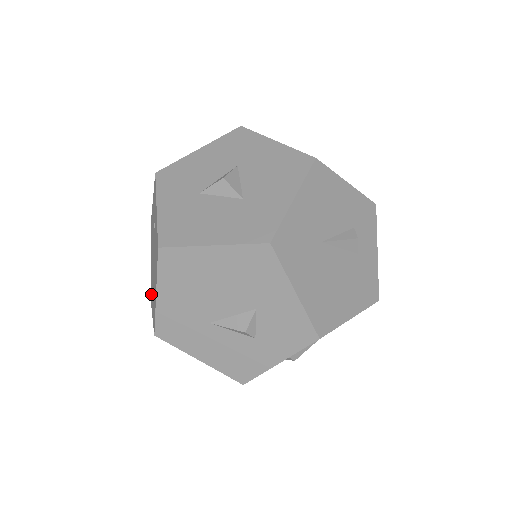
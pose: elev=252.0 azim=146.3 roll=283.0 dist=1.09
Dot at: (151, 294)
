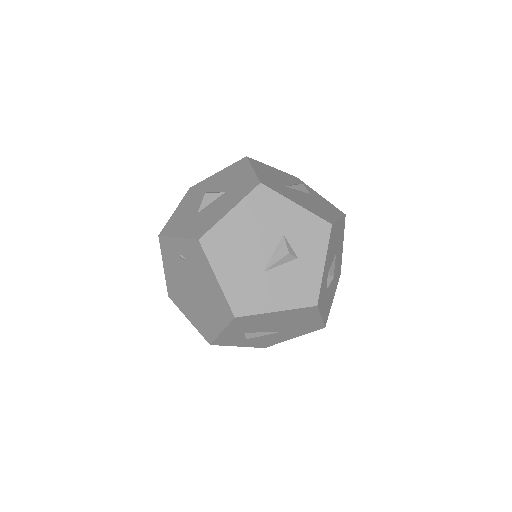
Dot at: (207, 332)
